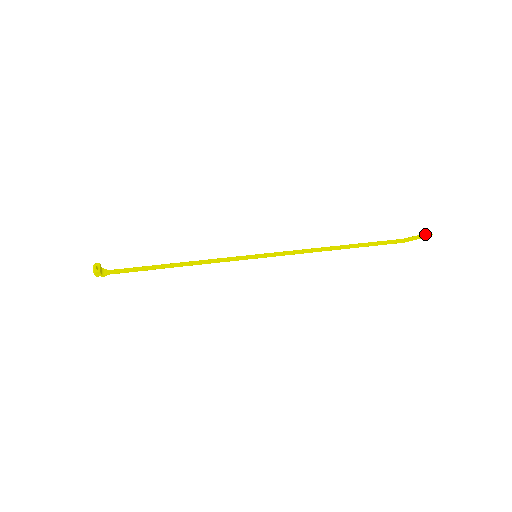
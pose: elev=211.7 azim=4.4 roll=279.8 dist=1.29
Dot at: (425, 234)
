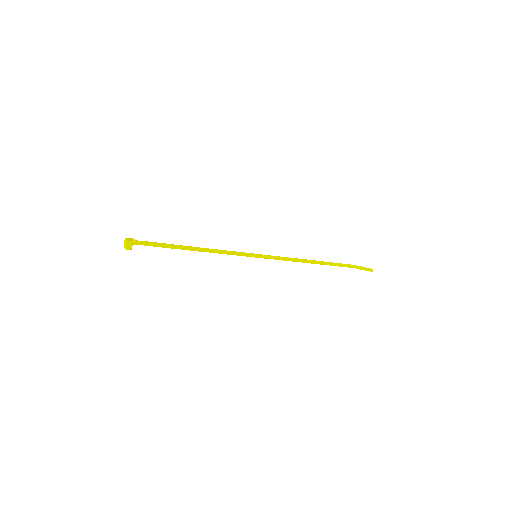
Dot at: (369, 269)
